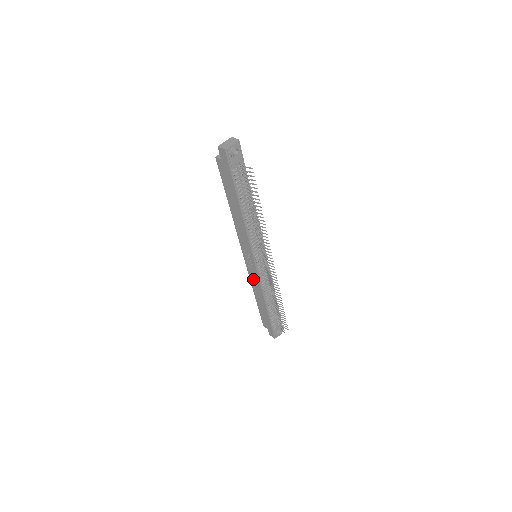
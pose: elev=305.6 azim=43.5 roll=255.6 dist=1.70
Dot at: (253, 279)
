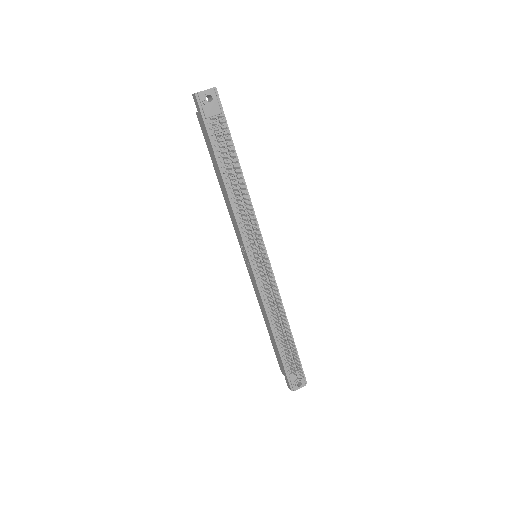
Dot at: (256, 291)
